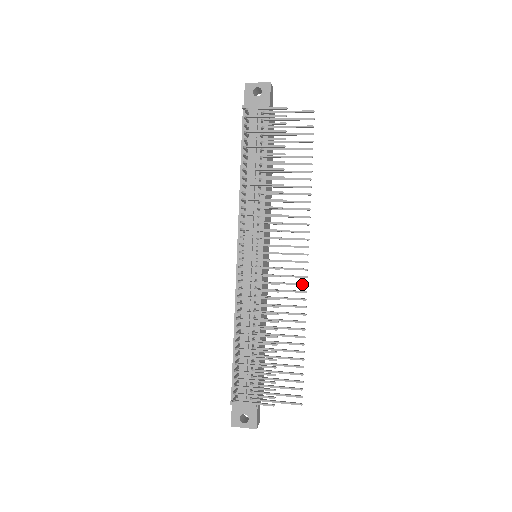
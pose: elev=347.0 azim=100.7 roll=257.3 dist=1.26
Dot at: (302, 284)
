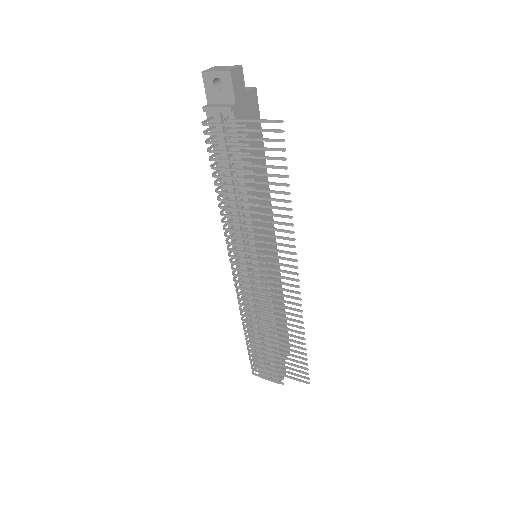
Dot at: (296, 299)
